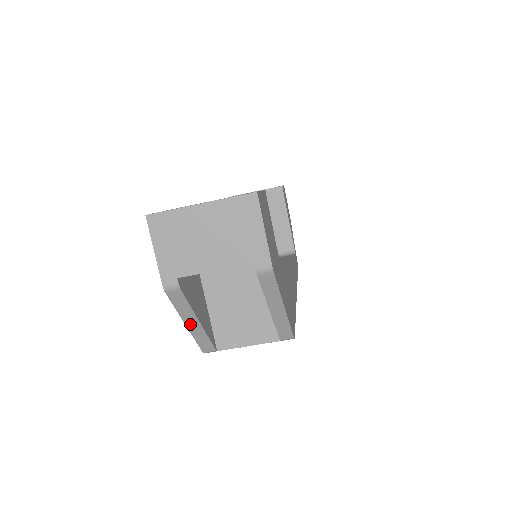
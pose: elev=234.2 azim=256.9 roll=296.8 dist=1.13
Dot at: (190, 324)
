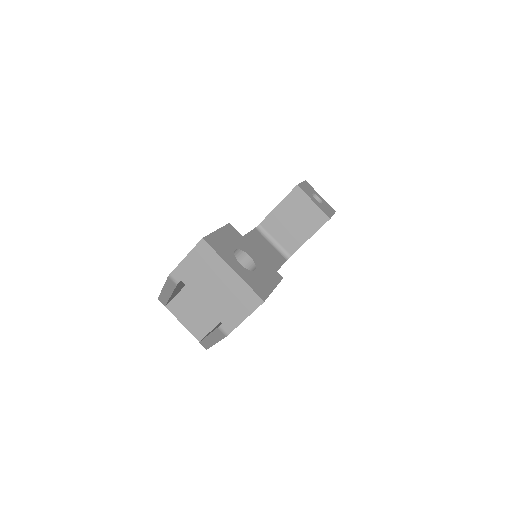
Dot at: (165, 291)
